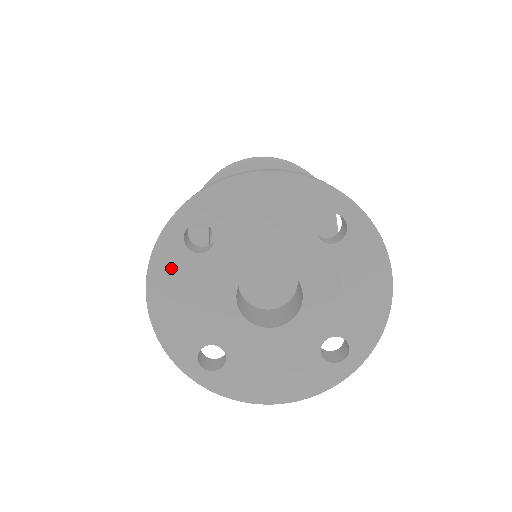
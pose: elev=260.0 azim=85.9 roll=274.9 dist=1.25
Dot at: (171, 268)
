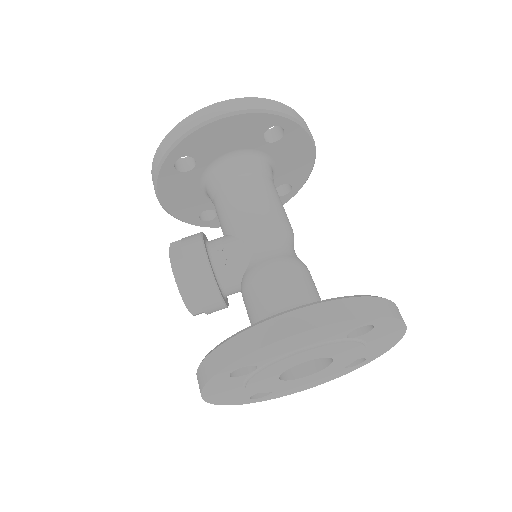
Dot at: (221, 386)
